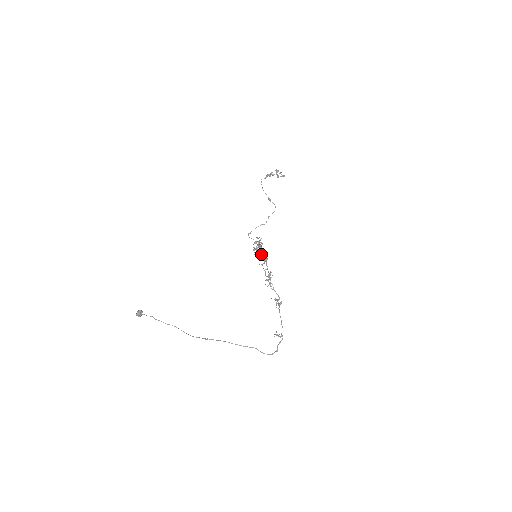
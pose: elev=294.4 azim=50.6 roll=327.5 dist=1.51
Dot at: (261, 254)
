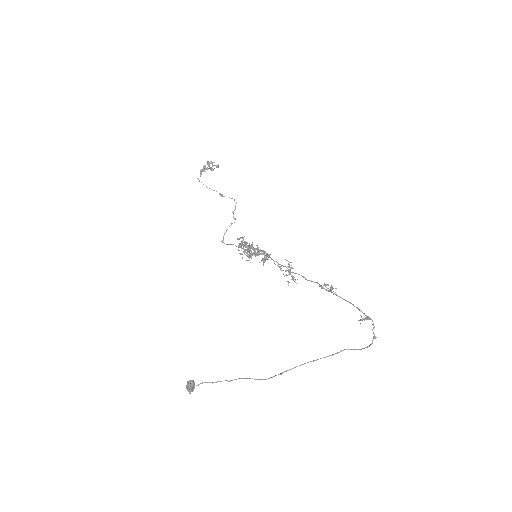
Dot at: (259, 252)
